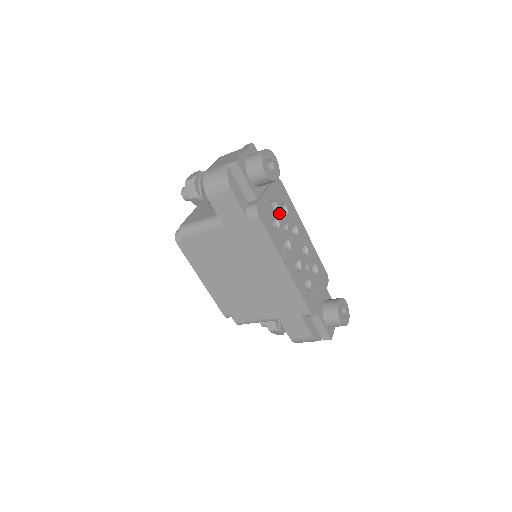
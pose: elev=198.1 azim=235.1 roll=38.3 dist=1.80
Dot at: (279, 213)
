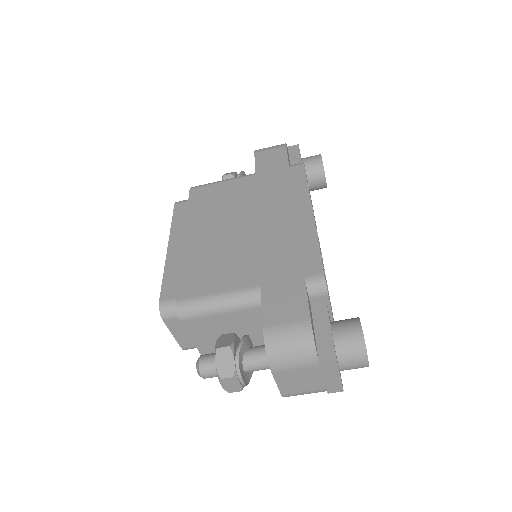
Dot at: occluded
